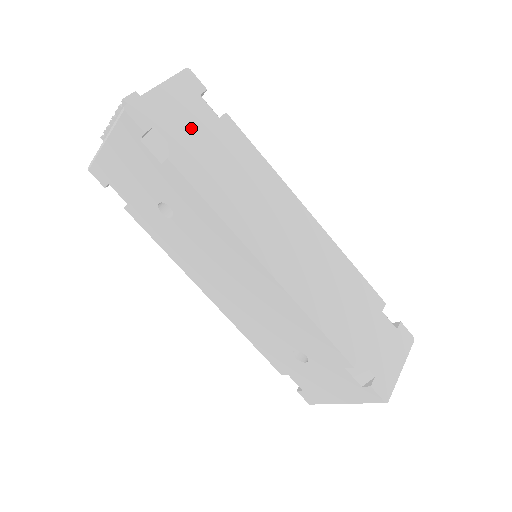
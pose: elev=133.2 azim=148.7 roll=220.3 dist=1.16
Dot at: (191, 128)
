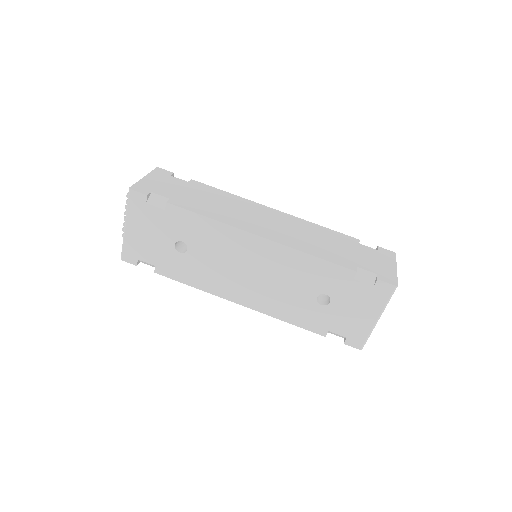
Dot at: (173, 189)
